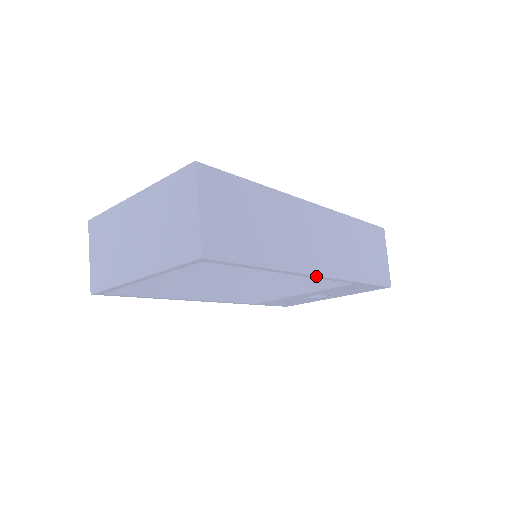
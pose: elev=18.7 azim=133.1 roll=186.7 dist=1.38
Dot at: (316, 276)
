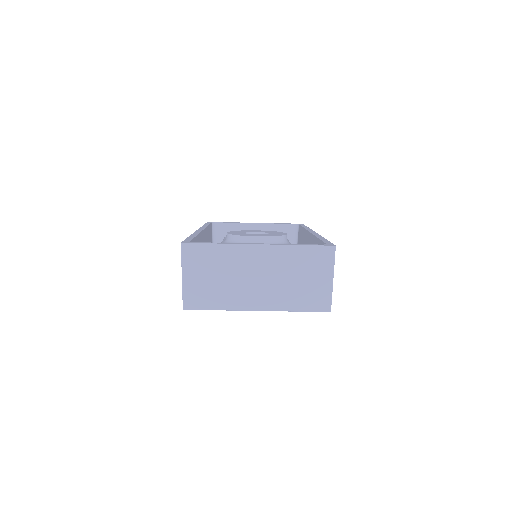
Dot at: occluded
